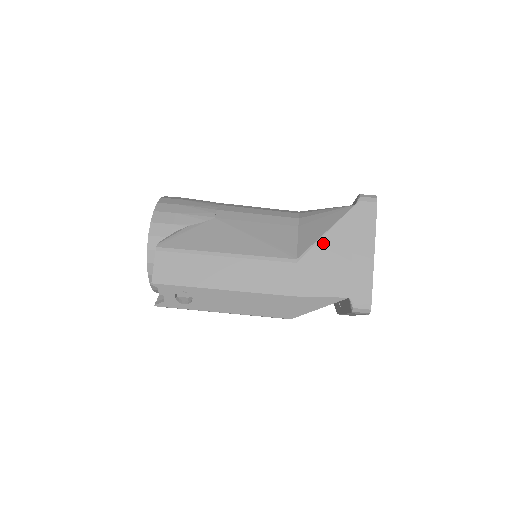
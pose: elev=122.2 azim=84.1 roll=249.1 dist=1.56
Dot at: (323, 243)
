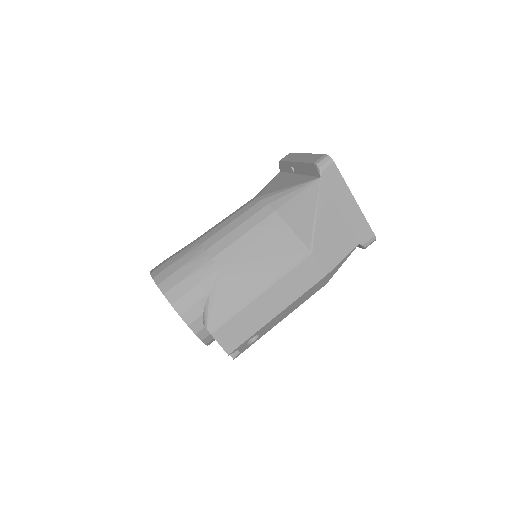
Dot at: (319, 224)
